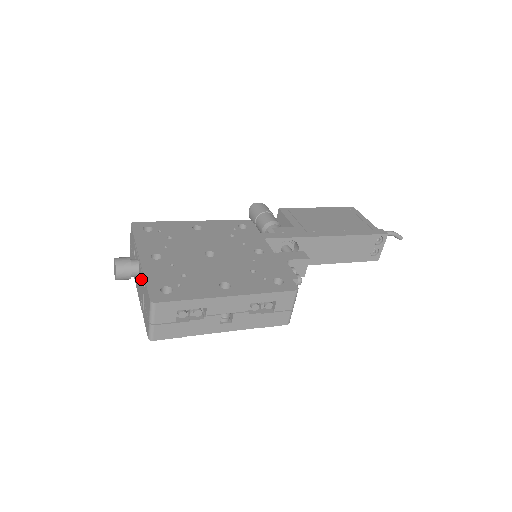
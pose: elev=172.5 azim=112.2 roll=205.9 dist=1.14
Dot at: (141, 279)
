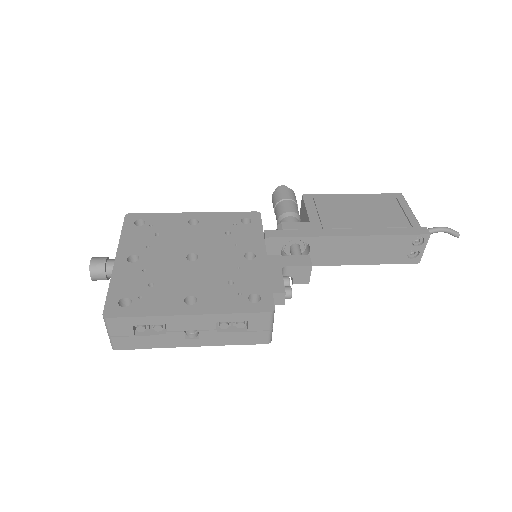
Dot at: occluded
